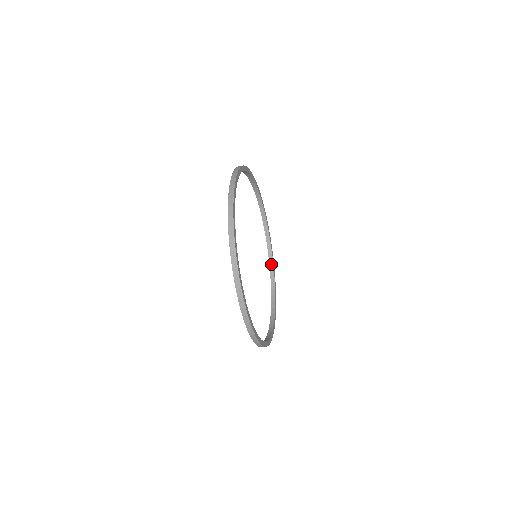
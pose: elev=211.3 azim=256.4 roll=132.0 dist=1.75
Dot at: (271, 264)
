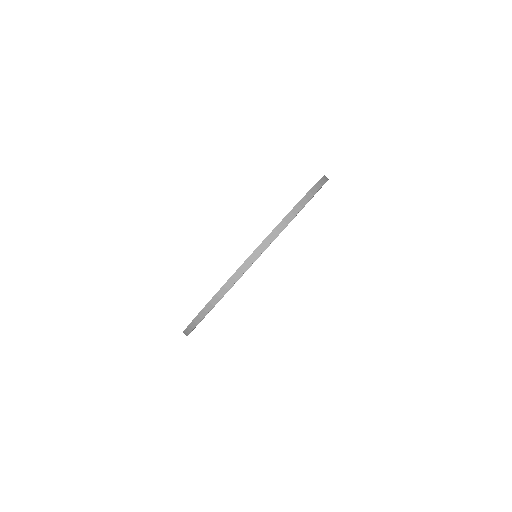
Dot at: occluded
